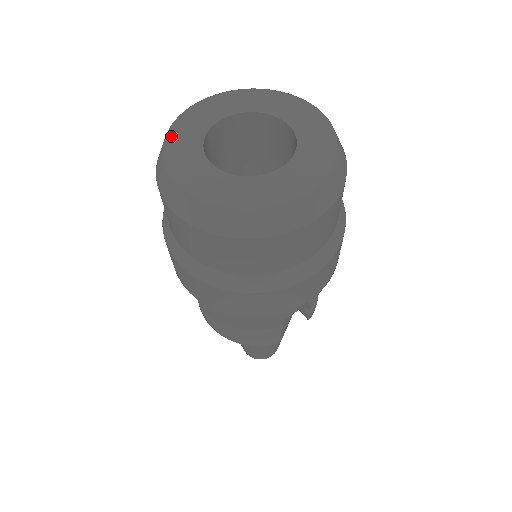
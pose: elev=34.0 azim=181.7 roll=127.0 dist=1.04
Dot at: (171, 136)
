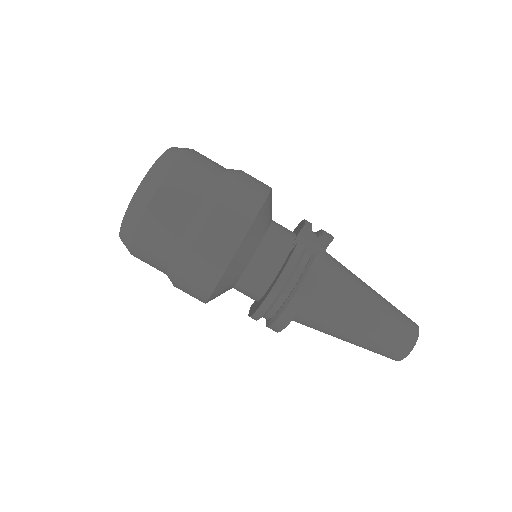
Dot at: occluded
